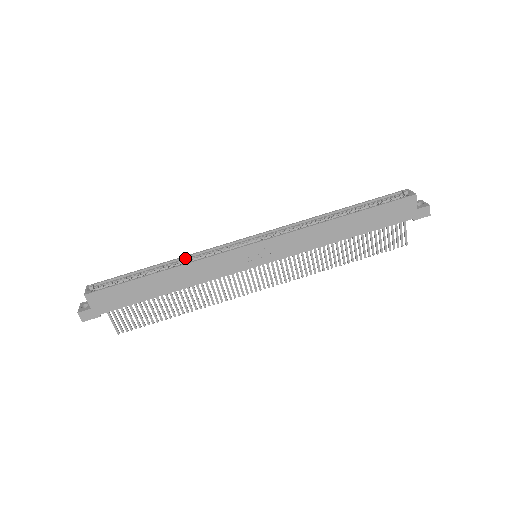
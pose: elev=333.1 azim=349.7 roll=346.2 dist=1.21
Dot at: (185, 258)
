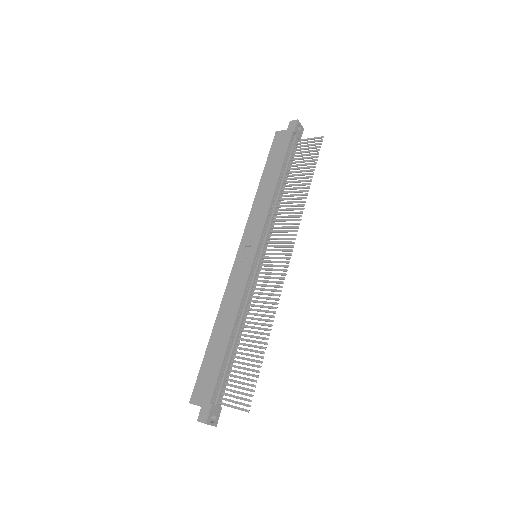
Dot at: occluded
